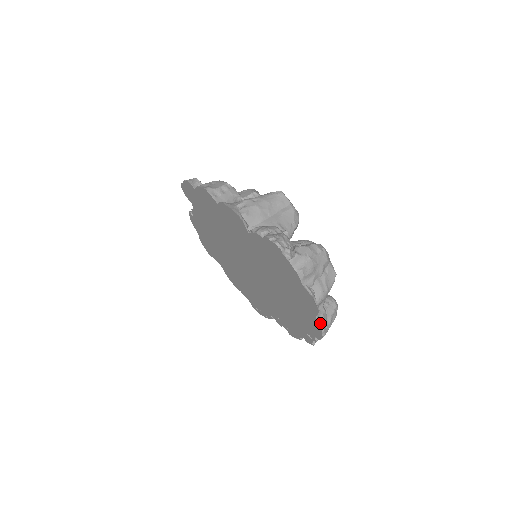
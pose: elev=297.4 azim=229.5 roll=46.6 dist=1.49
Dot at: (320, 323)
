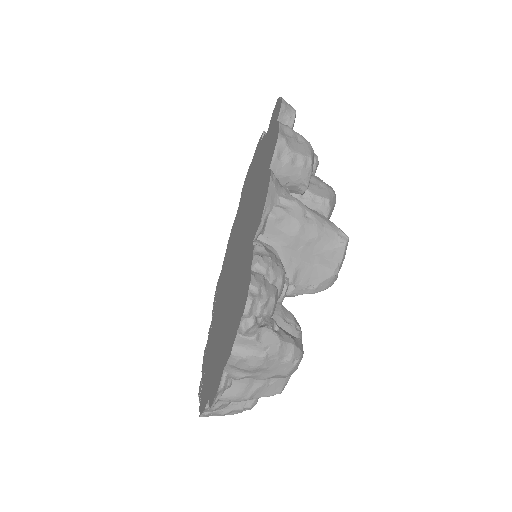
Dot at: (208, 408)
